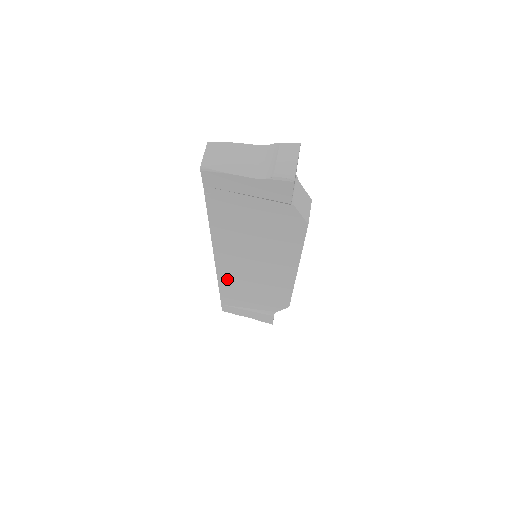
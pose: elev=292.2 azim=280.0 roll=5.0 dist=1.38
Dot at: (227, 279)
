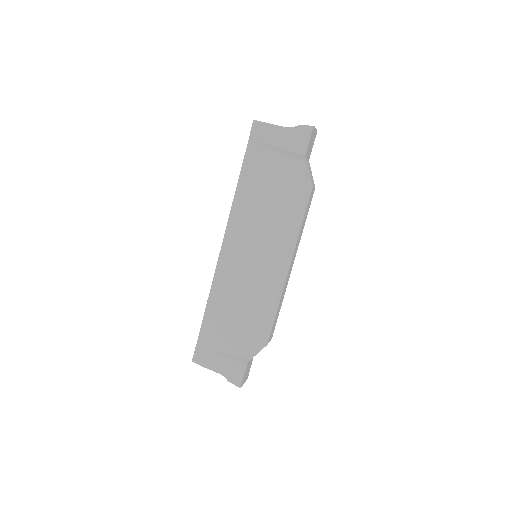
Dot at: (221, 284)
